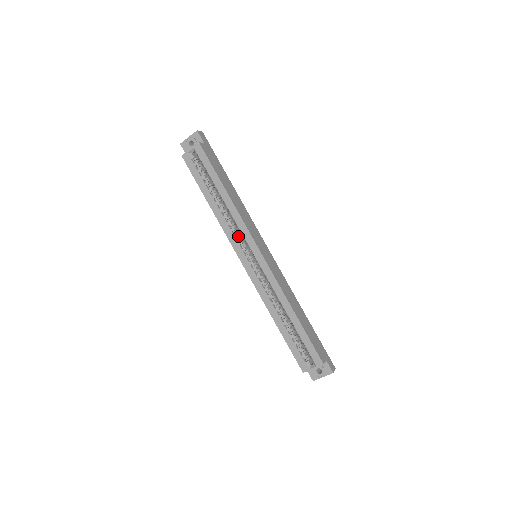
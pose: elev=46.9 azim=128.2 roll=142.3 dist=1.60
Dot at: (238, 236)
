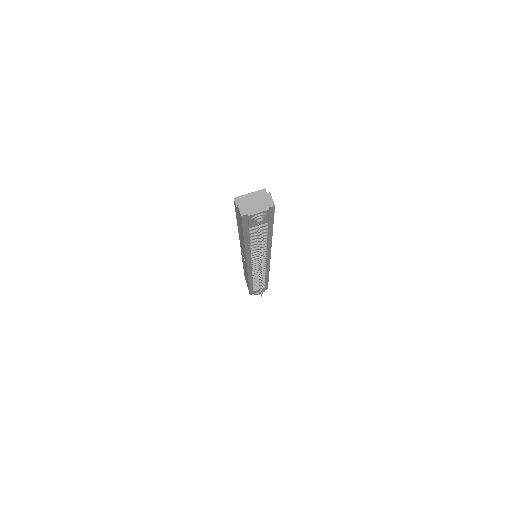
Dot at: occluded
